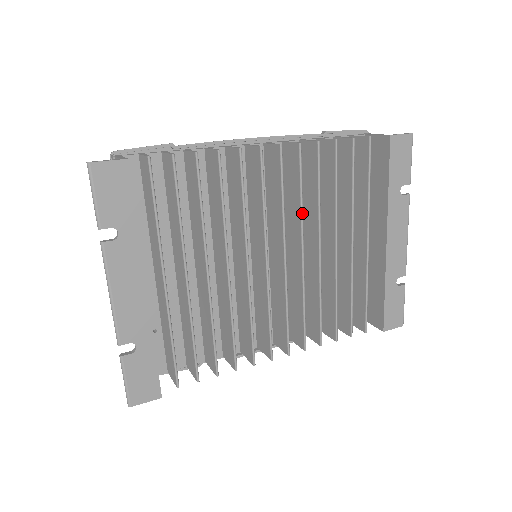
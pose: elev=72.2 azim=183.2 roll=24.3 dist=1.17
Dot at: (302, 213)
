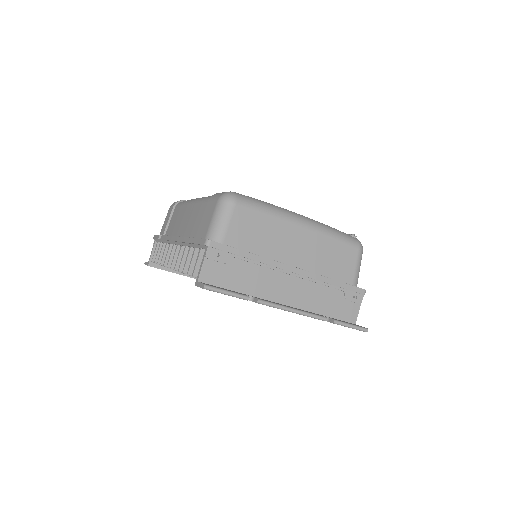
Dot at: occluded
